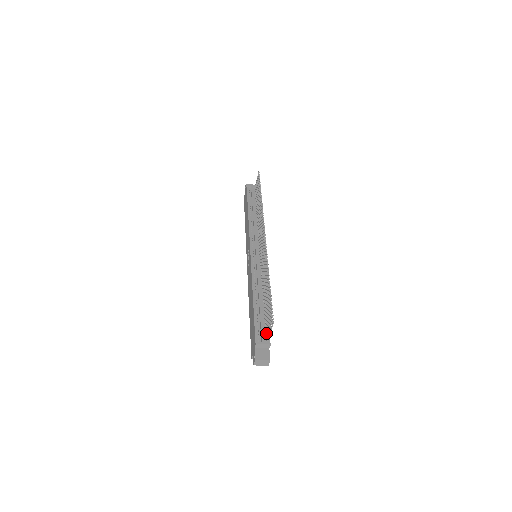
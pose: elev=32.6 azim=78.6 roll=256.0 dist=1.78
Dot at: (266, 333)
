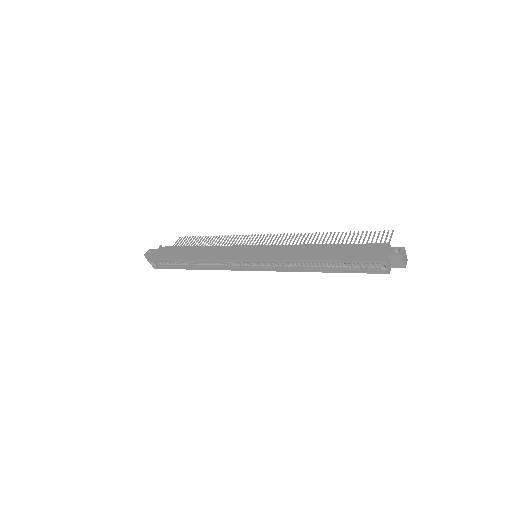
Dot at: occluded
